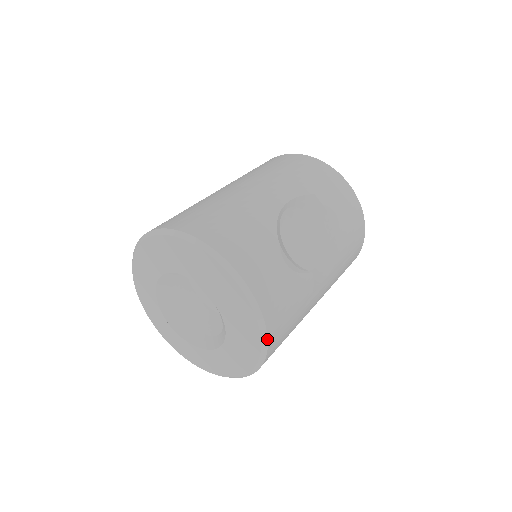
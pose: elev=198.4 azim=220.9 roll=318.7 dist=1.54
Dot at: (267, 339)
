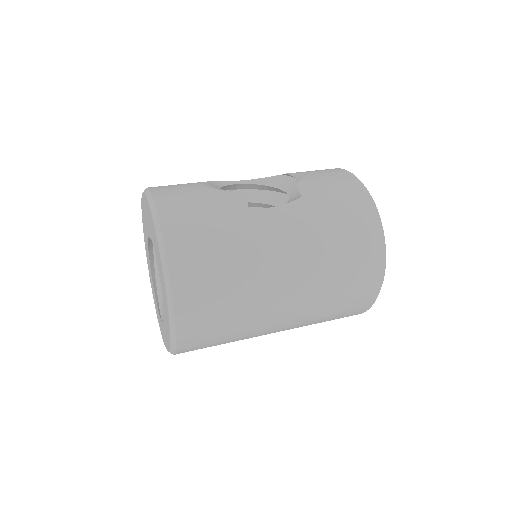
Dot at: (158, 219)
